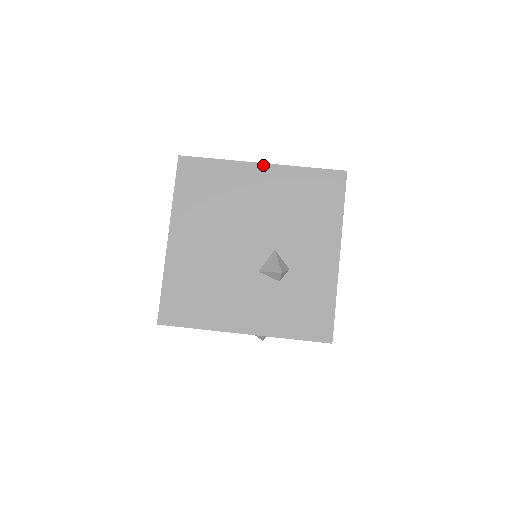
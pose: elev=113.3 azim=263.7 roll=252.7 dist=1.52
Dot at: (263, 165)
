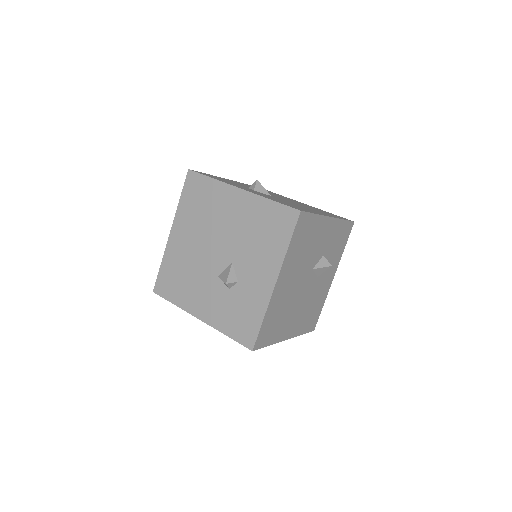
Dot at: (240, 190)
